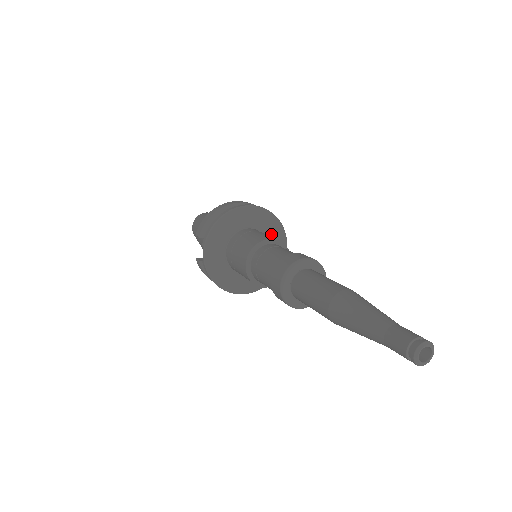
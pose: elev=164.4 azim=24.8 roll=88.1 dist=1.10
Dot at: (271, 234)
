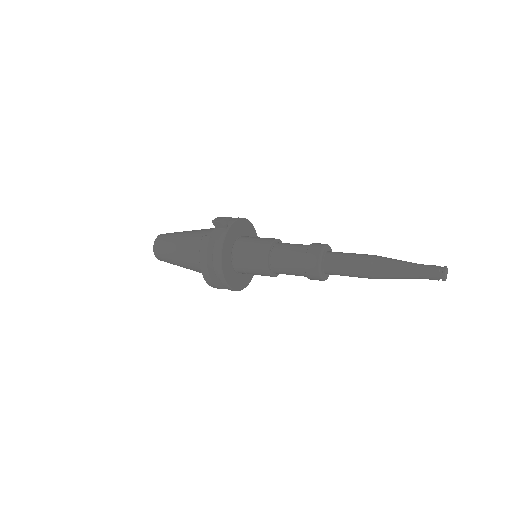
Dot at: occluded
